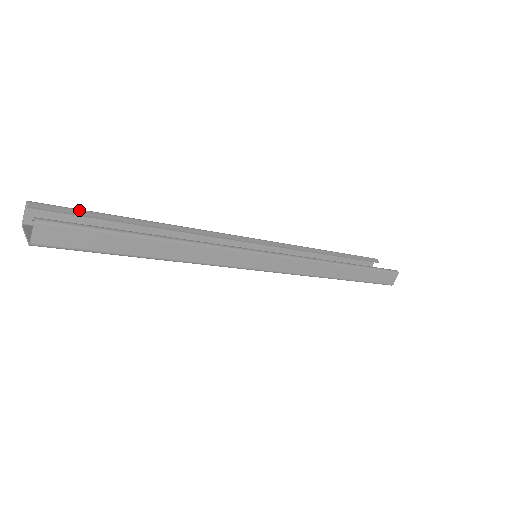
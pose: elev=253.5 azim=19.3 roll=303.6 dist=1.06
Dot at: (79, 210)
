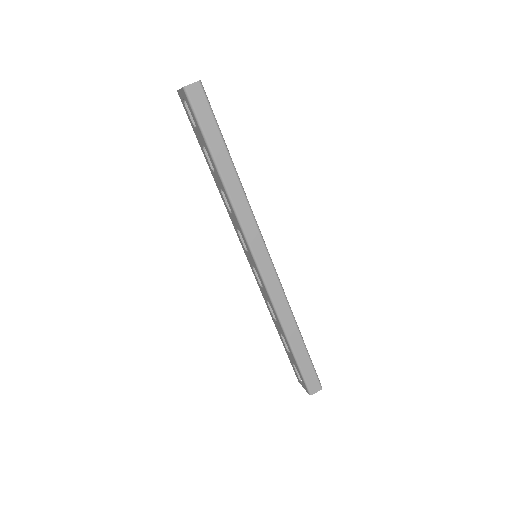
Dot at: occluded
